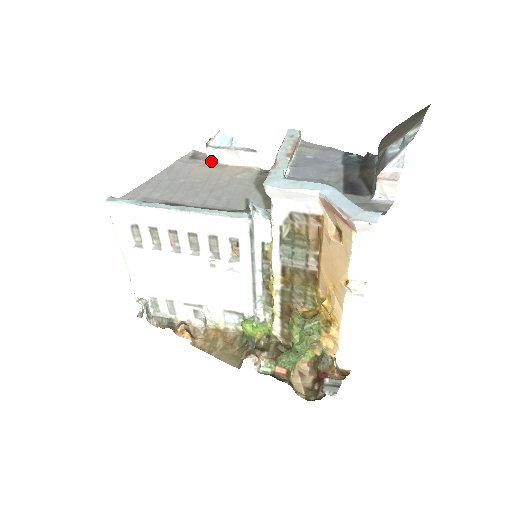
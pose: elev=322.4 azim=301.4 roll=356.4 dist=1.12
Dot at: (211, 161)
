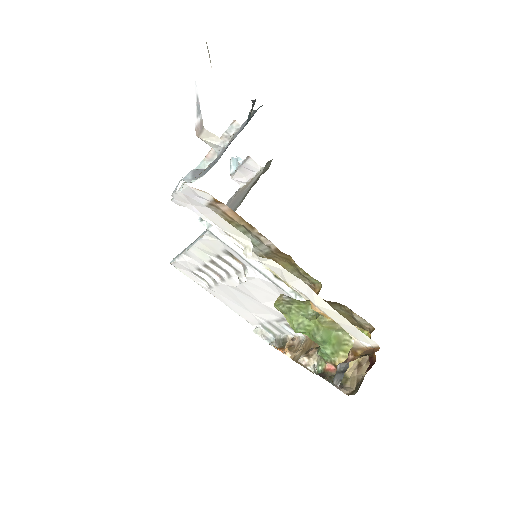
Dot at: (242, 185)
